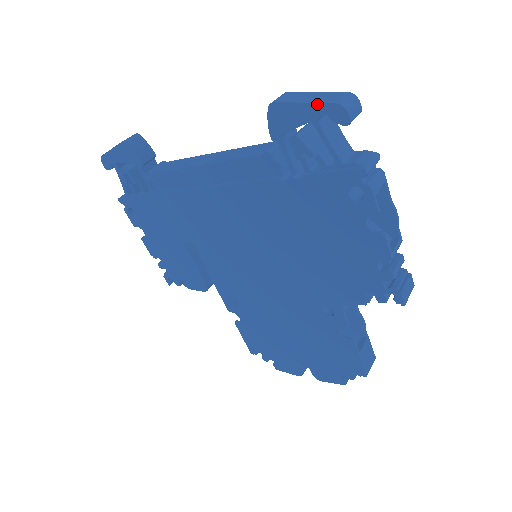
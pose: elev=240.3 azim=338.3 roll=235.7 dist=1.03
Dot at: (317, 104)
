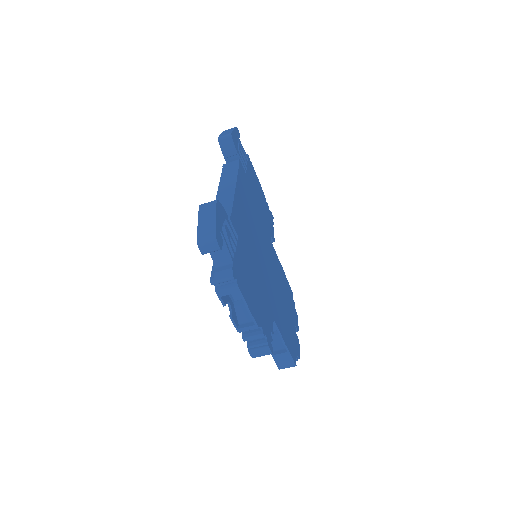
Dot at: (198, 230)
